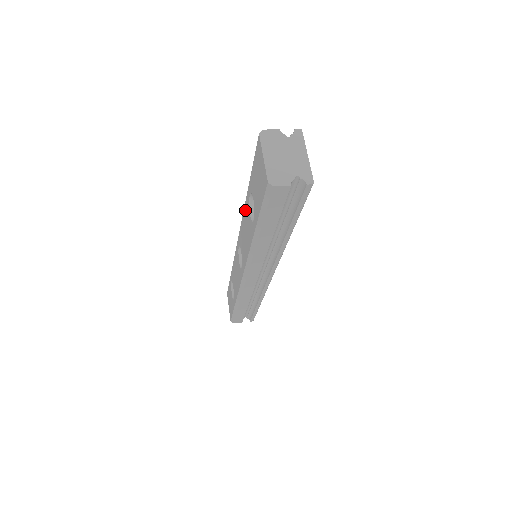
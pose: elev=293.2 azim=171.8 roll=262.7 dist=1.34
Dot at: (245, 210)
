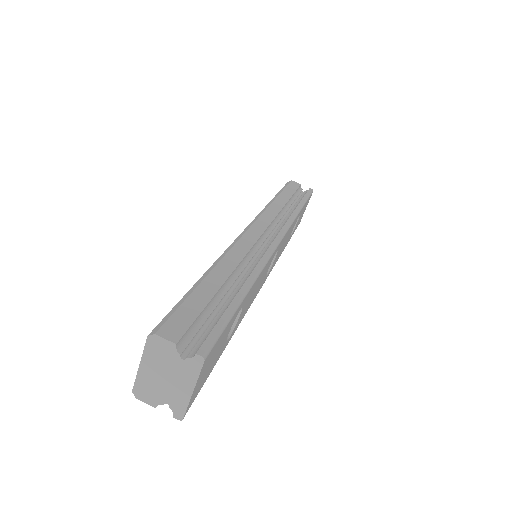
Dot at: occluded
